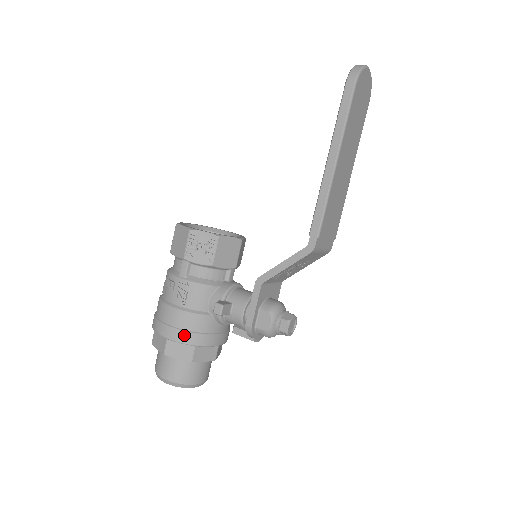
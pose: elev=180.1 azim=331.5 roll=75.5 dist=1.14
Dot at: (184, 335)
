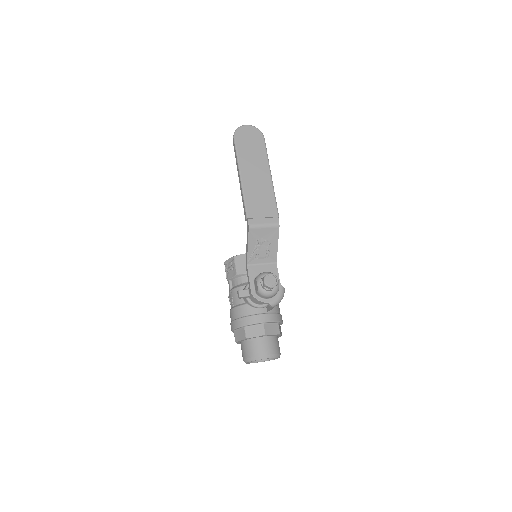
Dot at: (236, 322)
